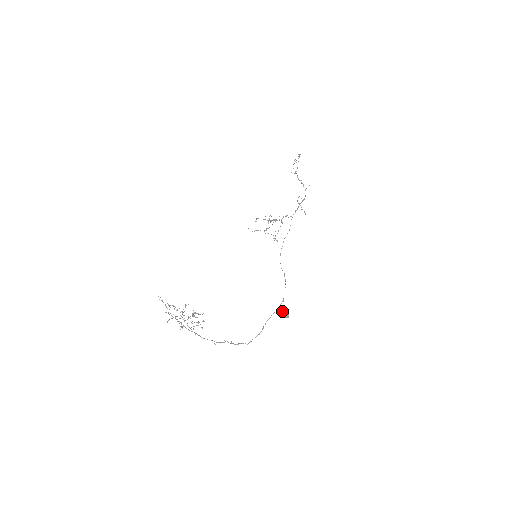
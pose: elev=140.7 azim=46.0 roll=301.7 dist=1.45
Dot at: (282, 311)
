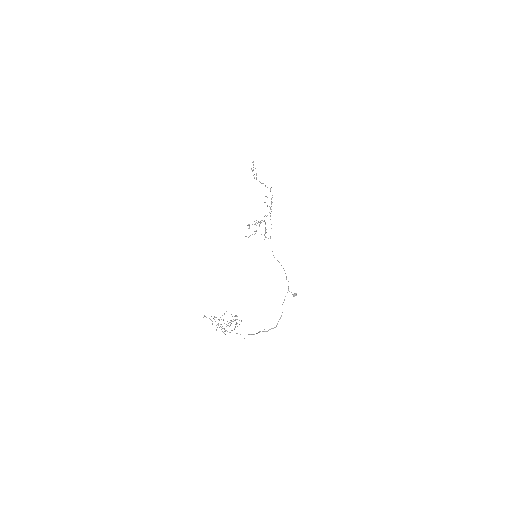
Dot at: (291, 292)
